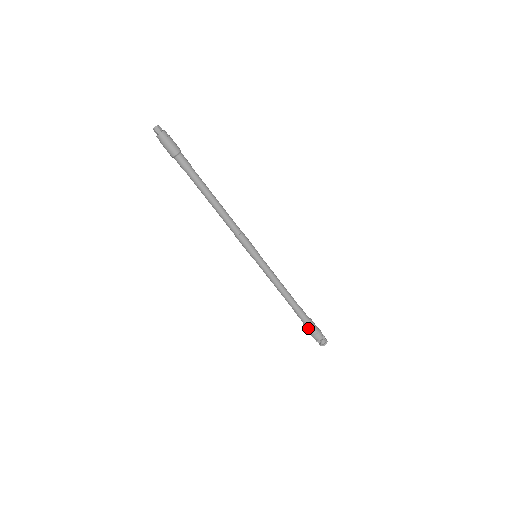
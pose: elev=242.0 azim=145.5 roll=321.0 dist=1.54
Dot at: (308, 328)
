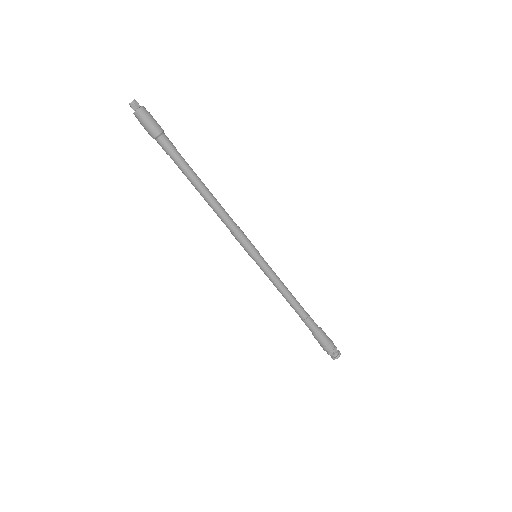
Dot at: (317, 339)
